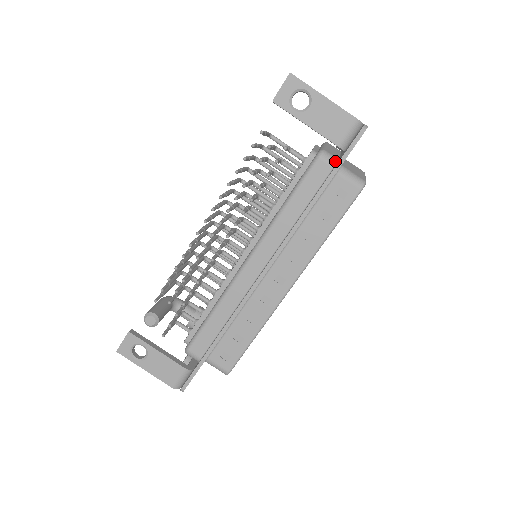
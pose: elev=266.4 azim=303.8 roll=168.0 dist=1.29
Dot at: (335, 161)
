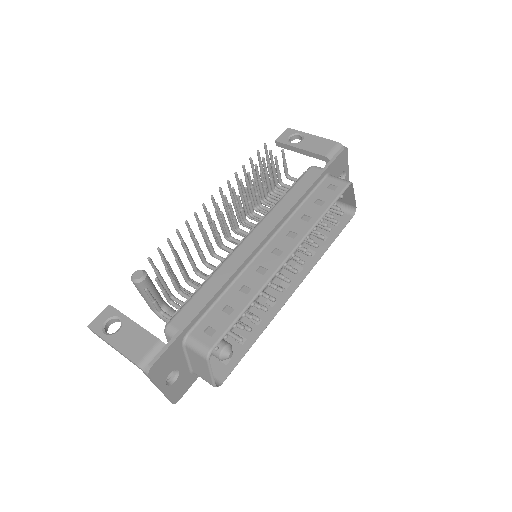
Dot at: occluded
